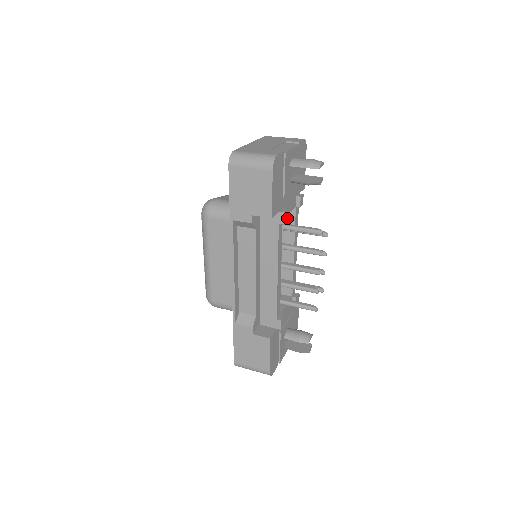
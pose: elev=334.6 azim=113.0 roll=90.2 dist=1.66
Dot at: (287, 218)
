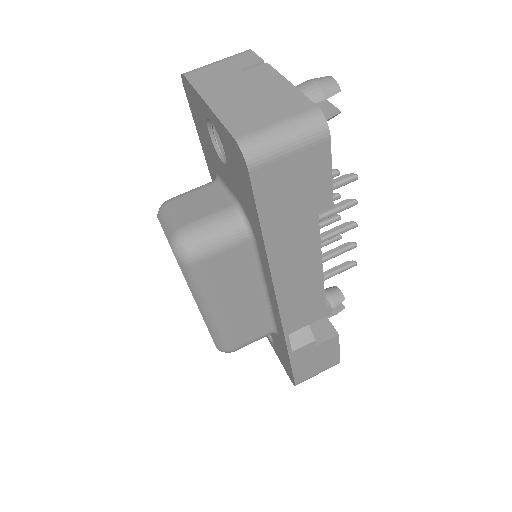
Dot at: occluded
